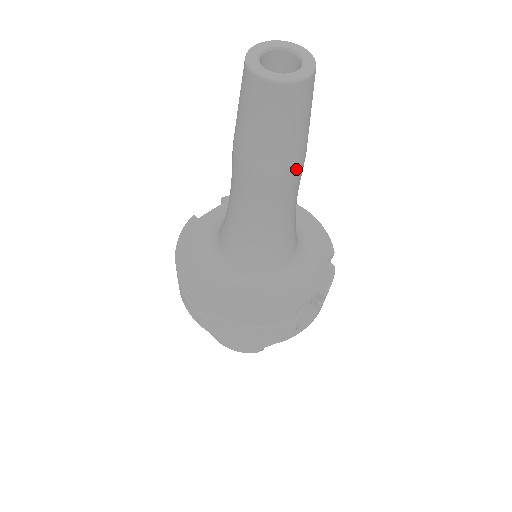
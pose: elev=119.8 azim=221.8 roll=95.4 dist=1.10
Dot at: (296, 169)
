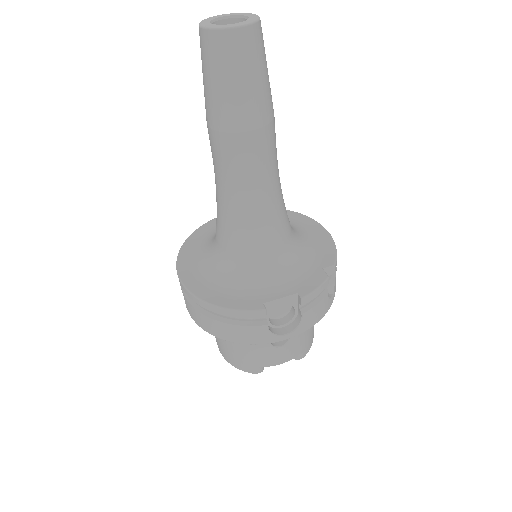
Dot at: (252, 131)
